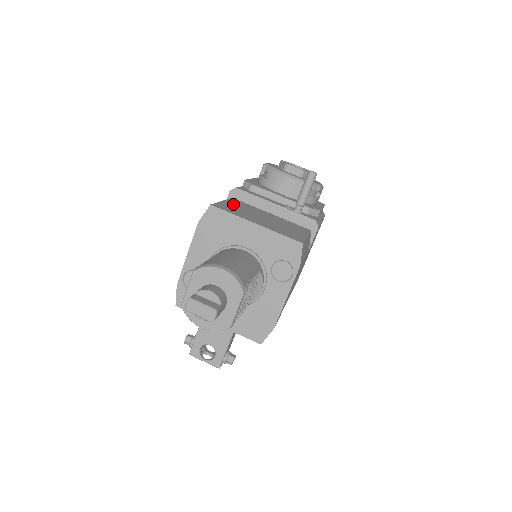
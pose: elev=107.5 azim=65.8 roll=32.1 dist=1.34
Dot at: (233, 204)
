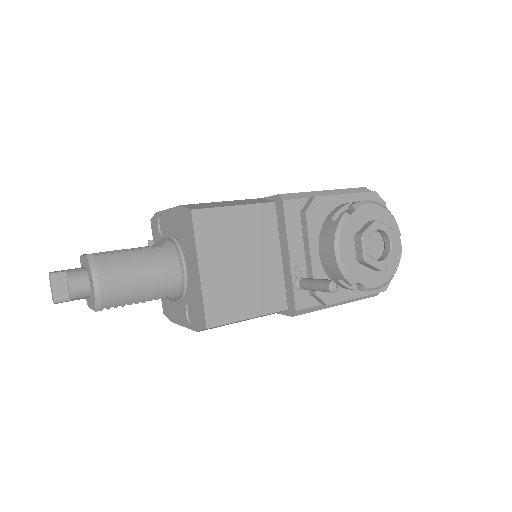
Dot at: (242, 218)
